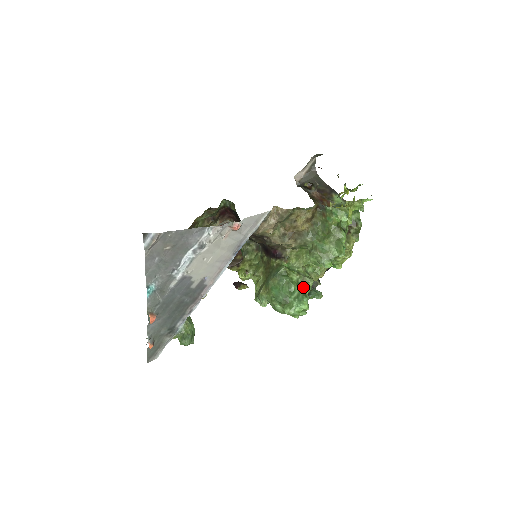
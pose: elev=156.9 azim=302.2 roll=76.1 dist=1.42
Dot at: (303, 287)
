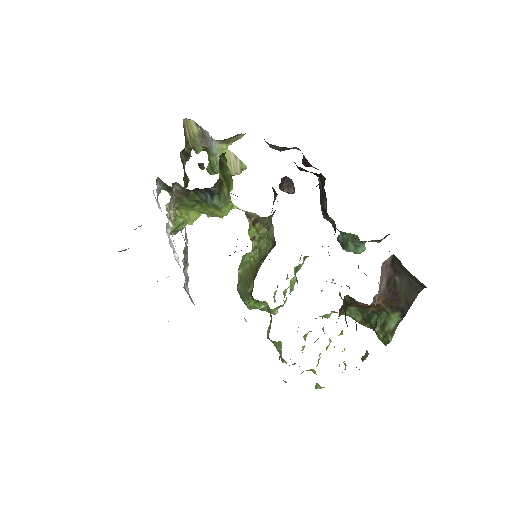
Dot at: occluded
